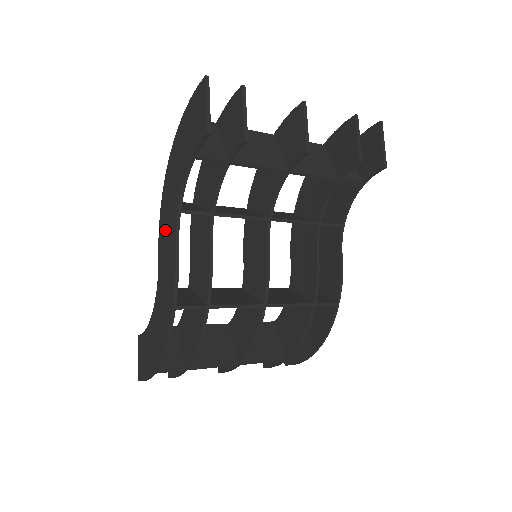
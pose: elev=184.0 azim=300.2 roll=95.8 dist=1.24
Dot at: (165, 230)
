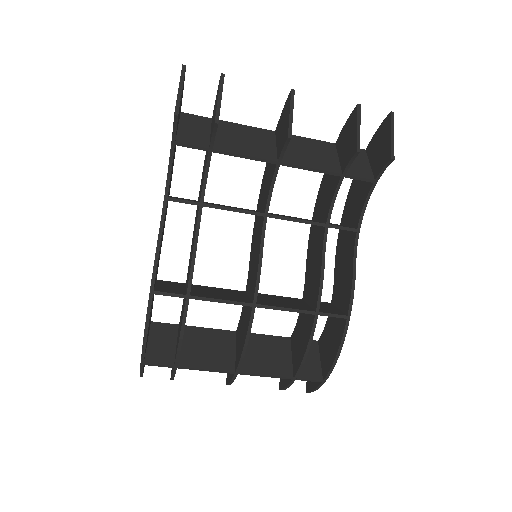
Dot at: occluded
